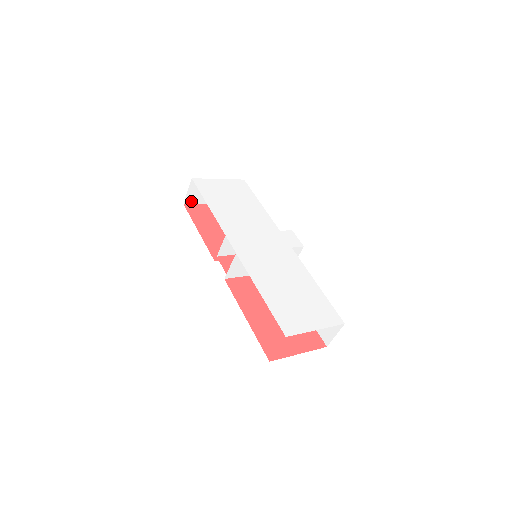
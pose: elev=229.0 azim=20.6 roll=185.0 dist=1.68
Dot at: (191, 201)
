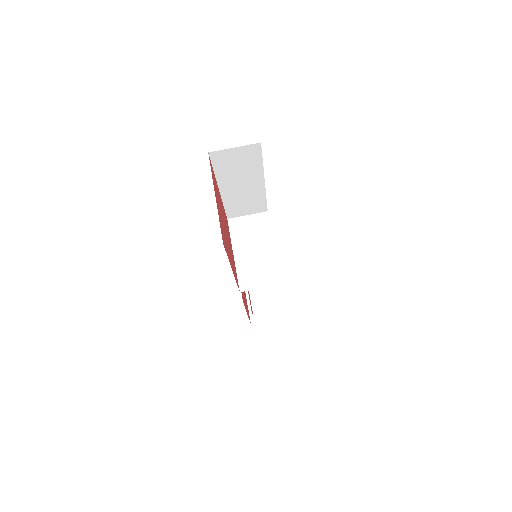
Dot at: occluded
